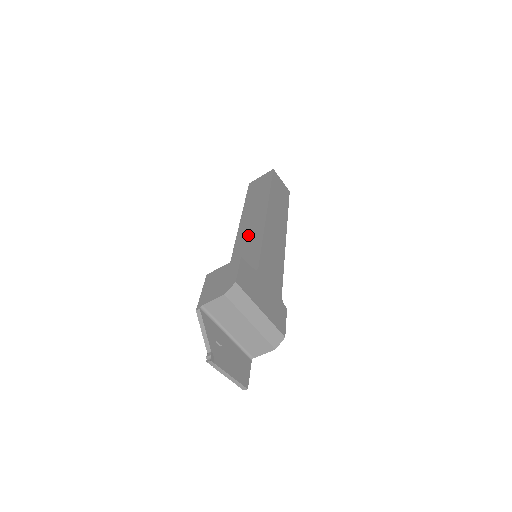
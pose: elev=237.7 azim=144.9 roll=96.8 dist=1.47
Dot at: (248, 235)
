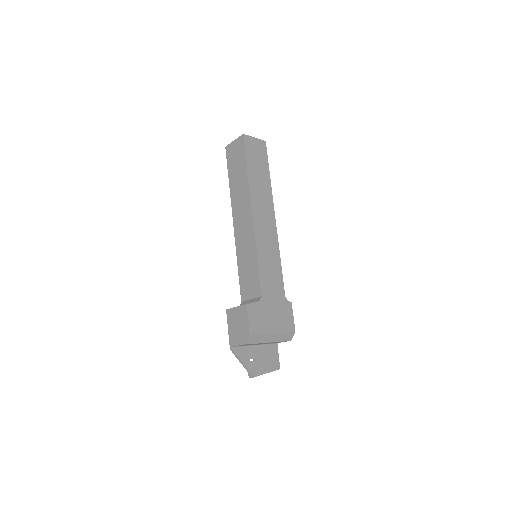
Dot at: (244, 242)
